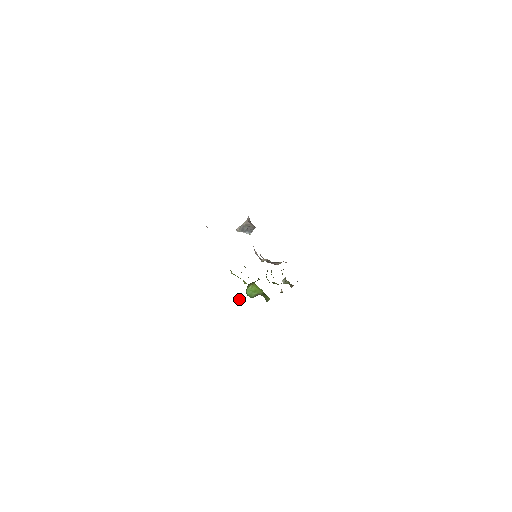
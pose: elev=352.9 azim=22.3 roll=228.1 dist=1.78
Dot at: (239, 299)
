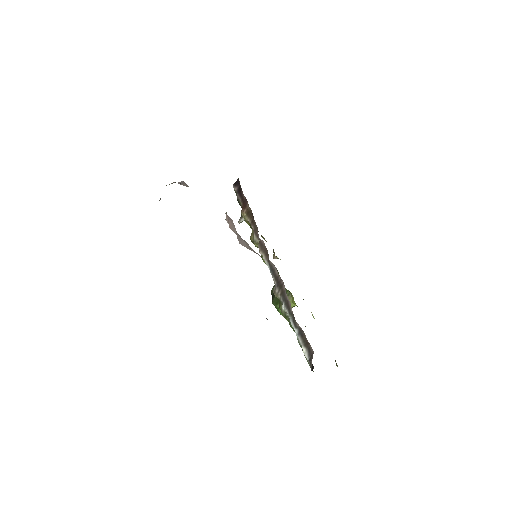
Dot at: occluded
